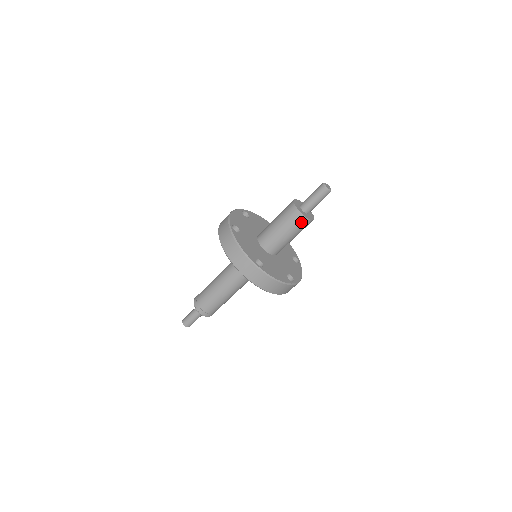
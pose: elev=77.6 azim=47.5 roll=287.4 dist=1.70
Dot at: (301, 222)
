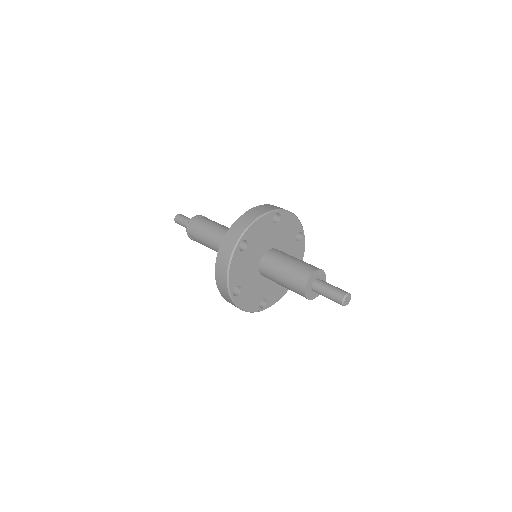
Dot at: (301, 295)
